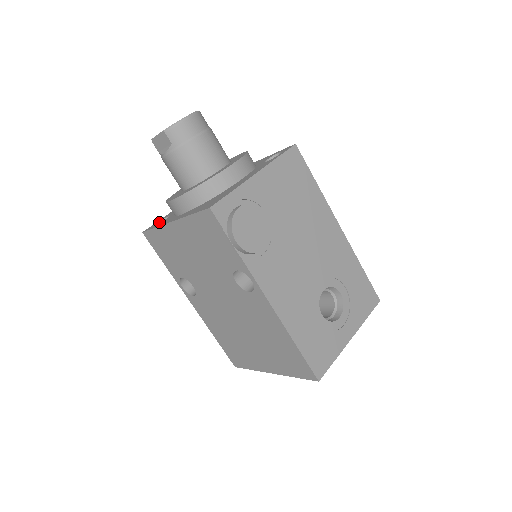
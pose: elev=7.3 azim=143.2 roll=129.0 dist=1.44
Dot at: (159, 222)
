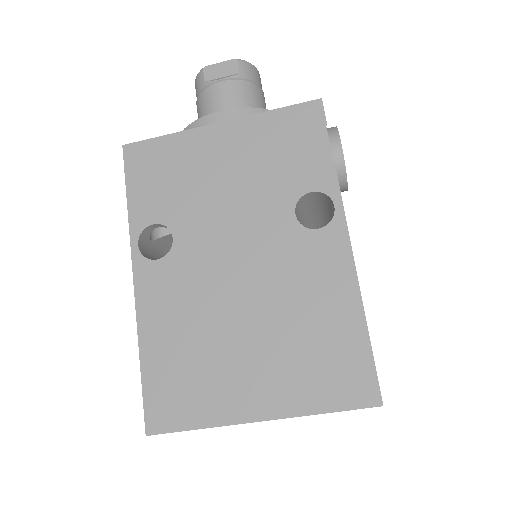
Dot at: occluded
